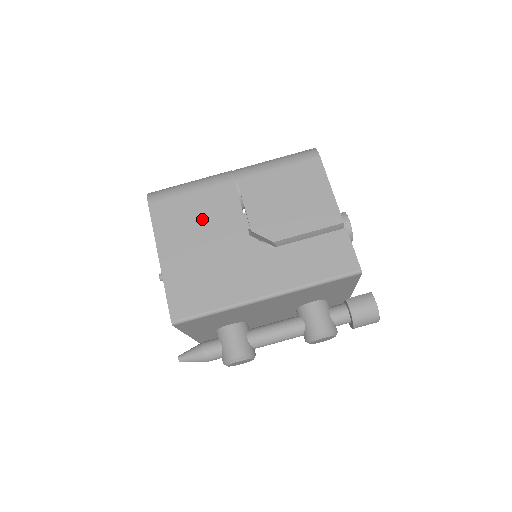
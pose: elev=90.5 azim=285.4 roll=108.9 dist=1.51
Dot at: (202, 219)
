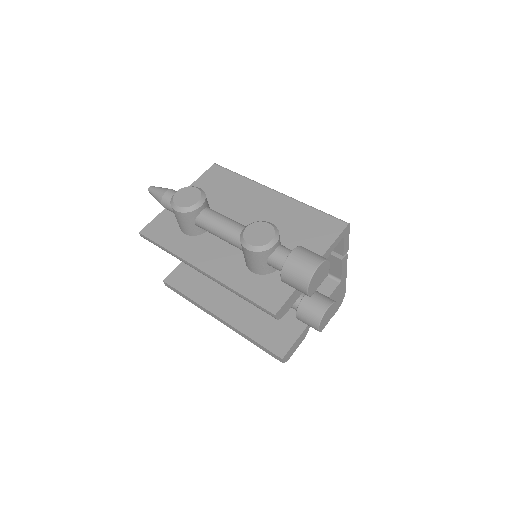
Dot at: occluded
